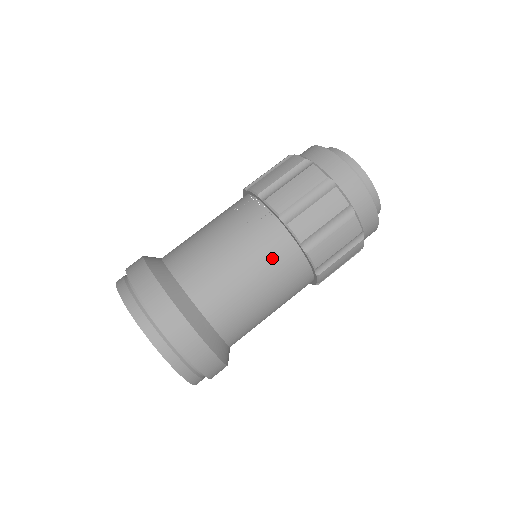
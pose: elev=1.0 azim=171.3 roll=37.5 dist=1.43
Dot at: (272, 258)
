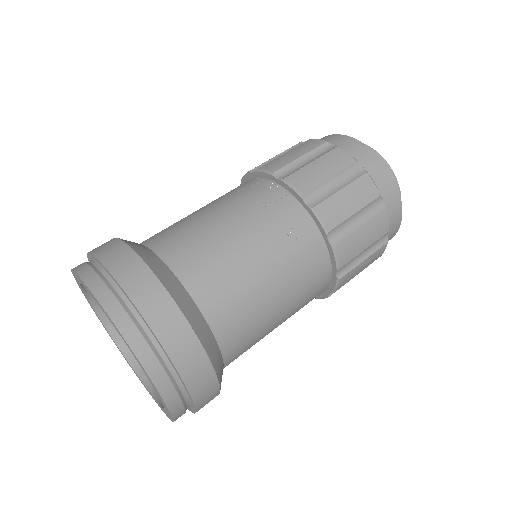
Dot at: (292, 248)
